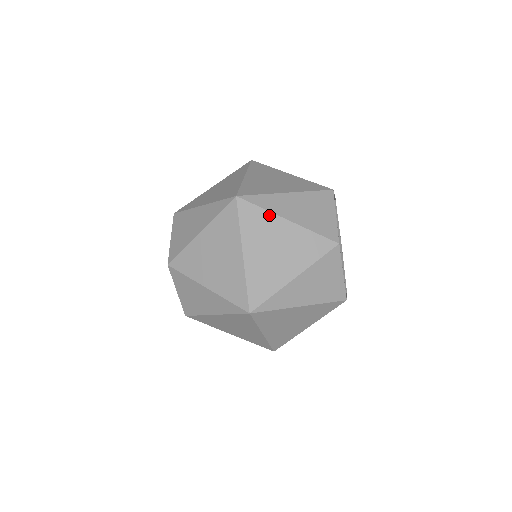
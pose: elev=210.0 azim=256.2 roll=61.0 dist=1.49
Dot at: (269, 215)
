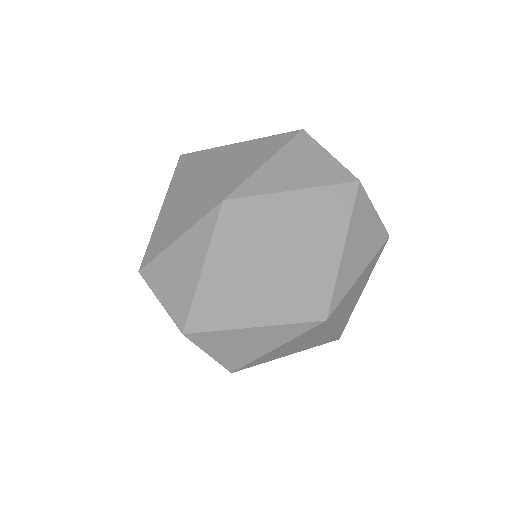
Dot at: (218, 148)
